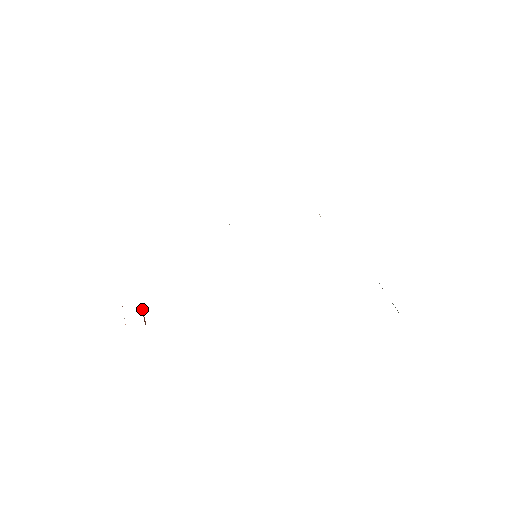
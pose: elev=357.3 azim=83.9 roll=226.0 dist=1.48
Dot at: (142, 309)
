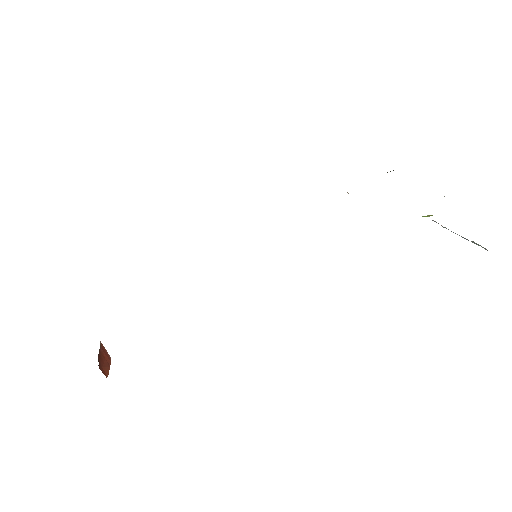
Dot at: (108, 356)
